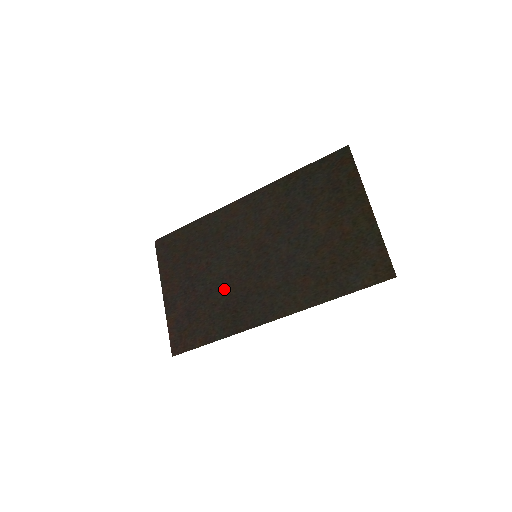
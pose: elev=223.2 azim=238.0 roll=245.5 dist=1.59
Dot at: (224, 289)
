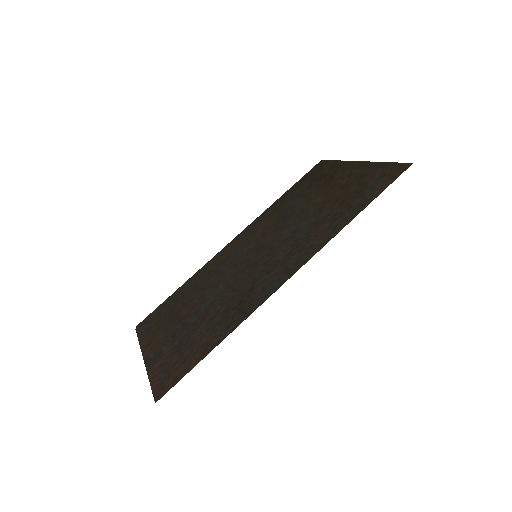
Dot at: (223, 299)
